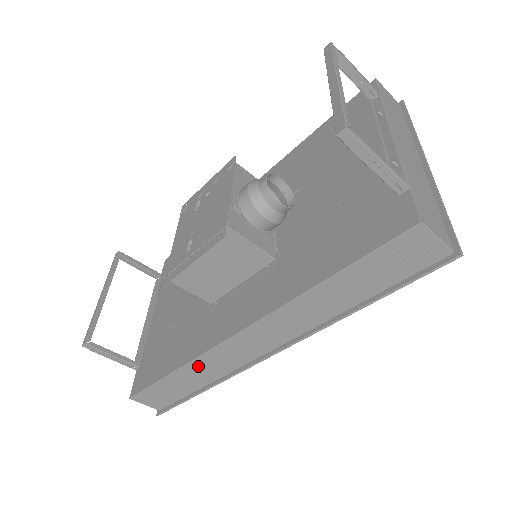
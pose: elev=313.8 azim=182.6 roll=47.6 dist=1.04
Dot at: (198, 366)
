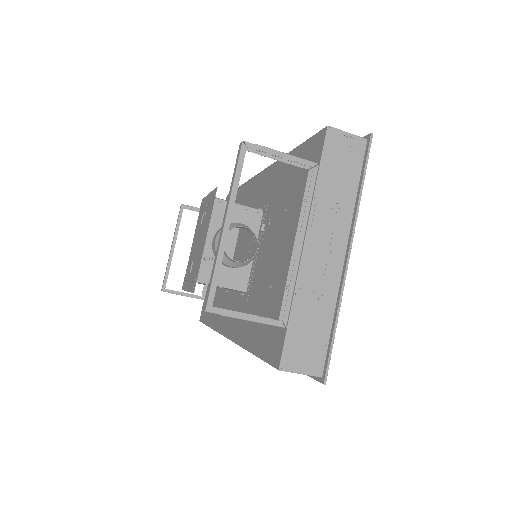
Dot at: occluded
